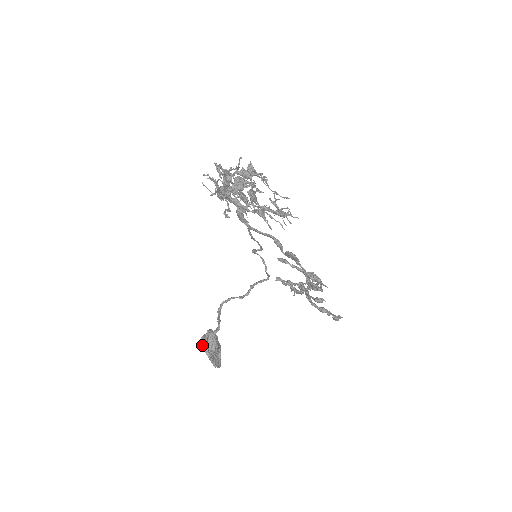
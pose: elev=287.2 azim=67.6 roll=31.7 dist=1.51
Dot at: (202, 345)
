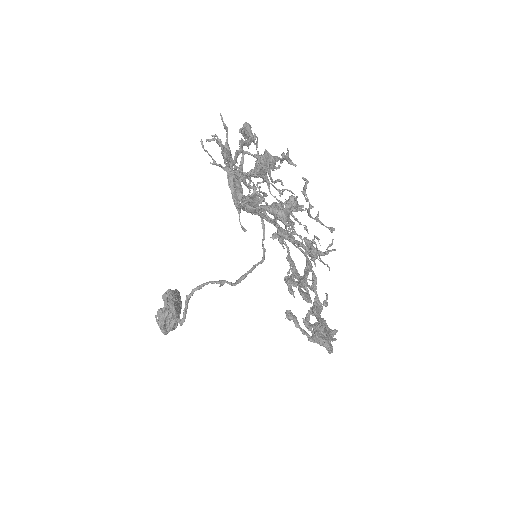
Dot at: (158, 321)
